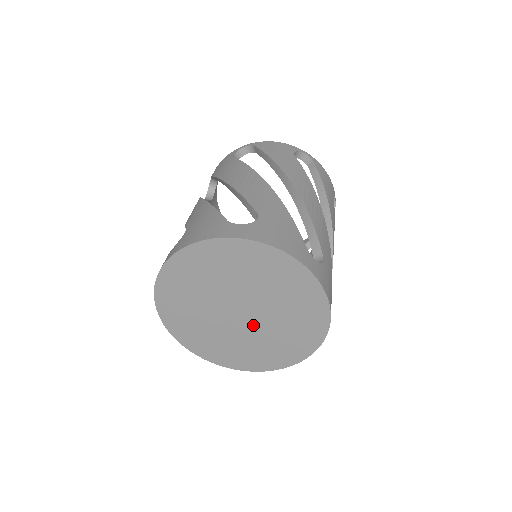
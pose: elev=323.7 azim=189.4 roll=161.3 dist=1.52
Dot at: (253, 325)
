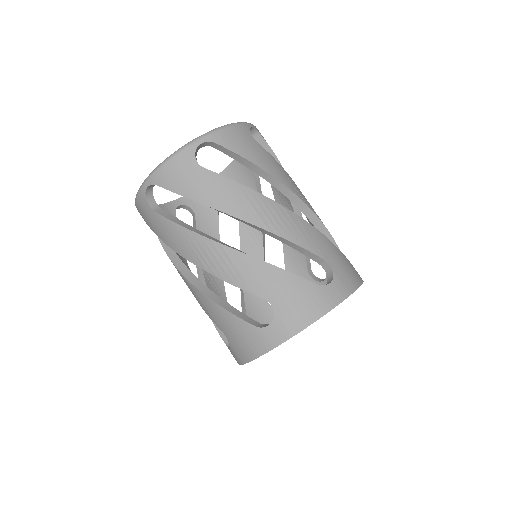
Dot at: occluded
